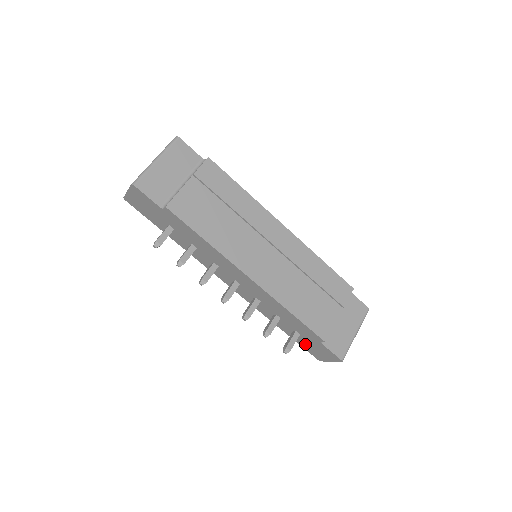
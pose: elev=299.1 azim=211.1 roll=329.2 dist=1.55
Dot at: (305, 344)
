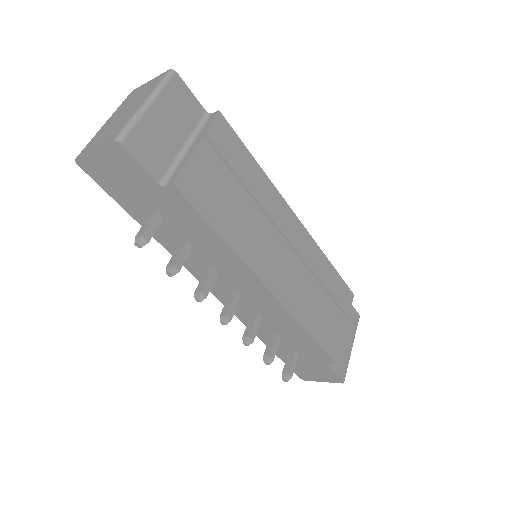
Dot at: (296, 364)
